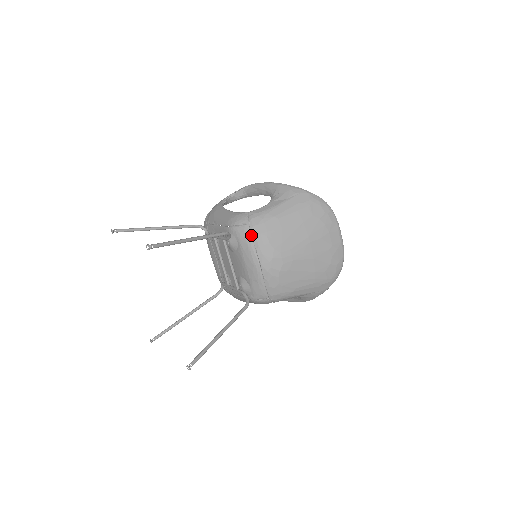
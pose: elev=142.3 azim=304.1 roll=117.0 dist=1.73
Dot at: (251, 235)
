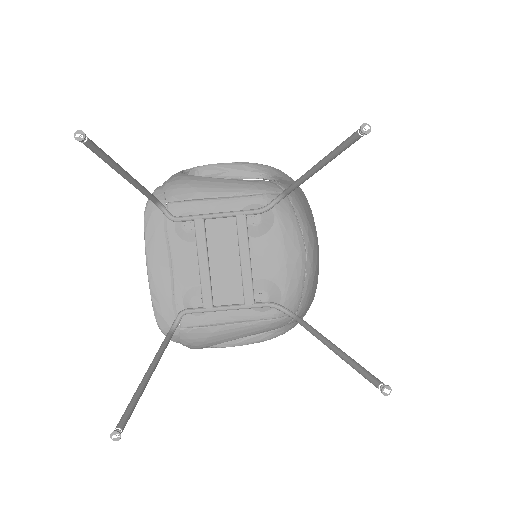
Dot at: (293, 209)
